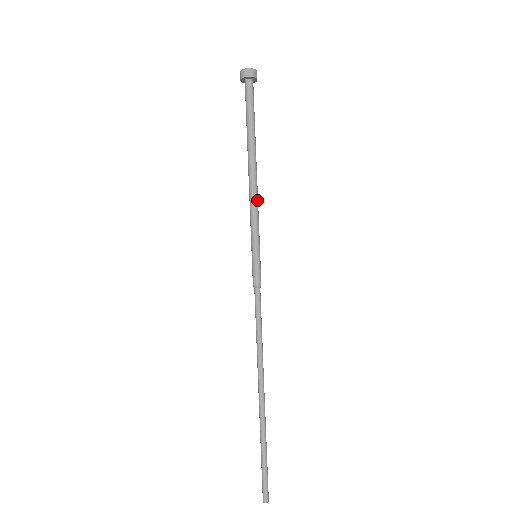
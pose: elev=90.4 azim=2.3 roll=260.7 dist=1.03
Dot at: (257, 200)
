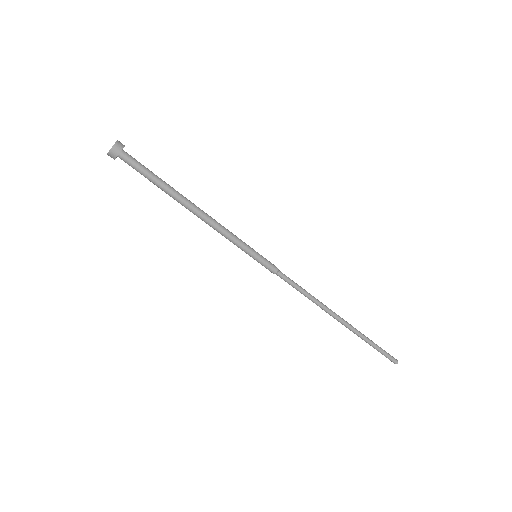
Dot at: (219, 224)
